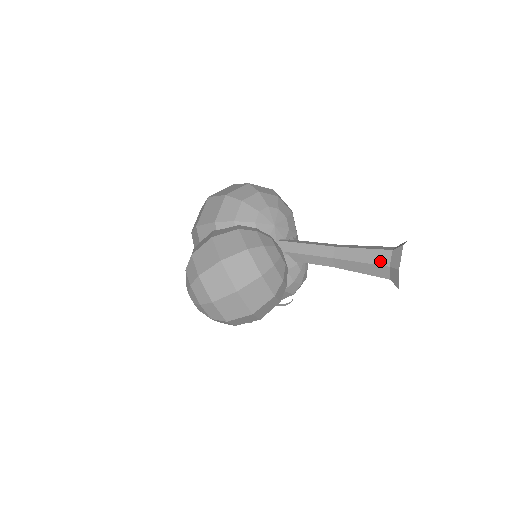
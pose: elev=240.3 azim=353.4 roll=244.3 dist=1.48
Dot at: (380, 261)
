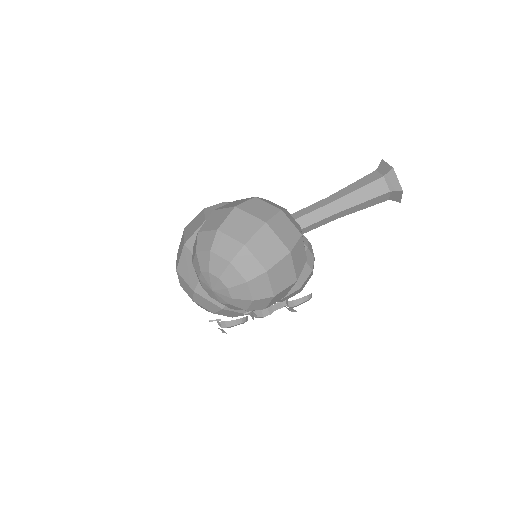
Dot at: (373, 179)
